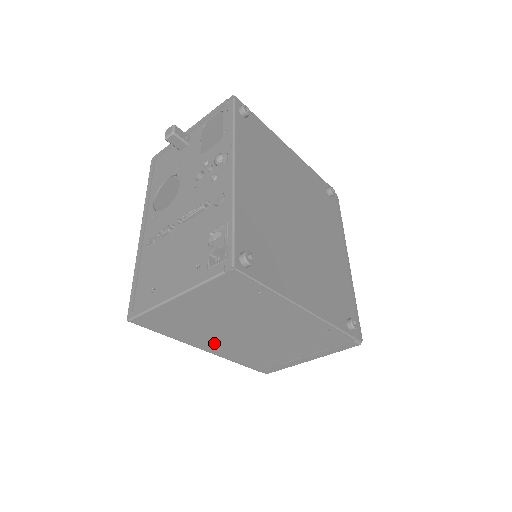
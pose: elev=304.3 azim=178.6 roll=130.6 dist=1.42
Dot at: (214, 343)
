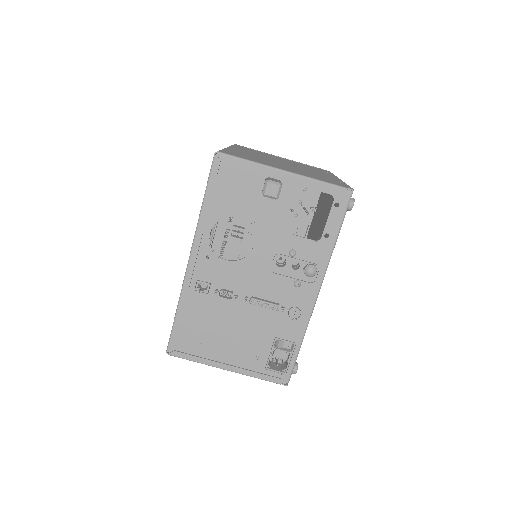
Dot at: occluded
